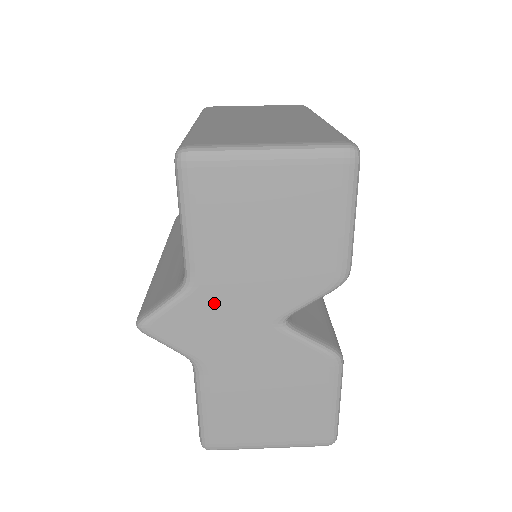
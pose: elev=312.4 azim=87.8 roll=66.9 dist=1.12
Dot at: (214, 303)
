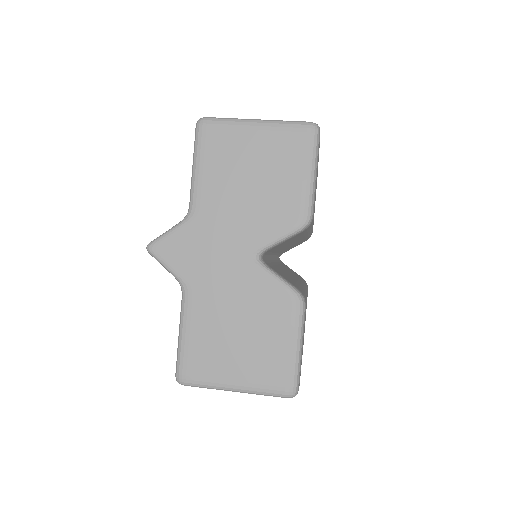
Dot at: (206, 232)
